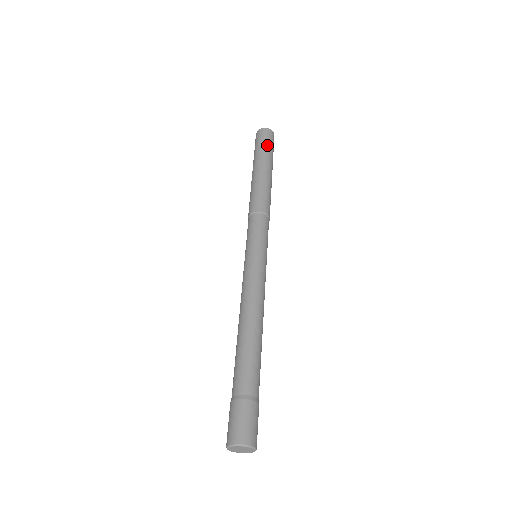
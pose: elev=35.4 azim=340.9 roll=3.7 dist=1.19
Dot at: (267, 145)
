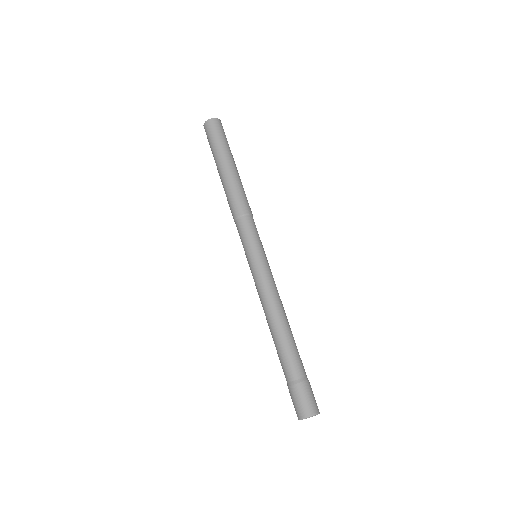
Dot at: (225, 139)
